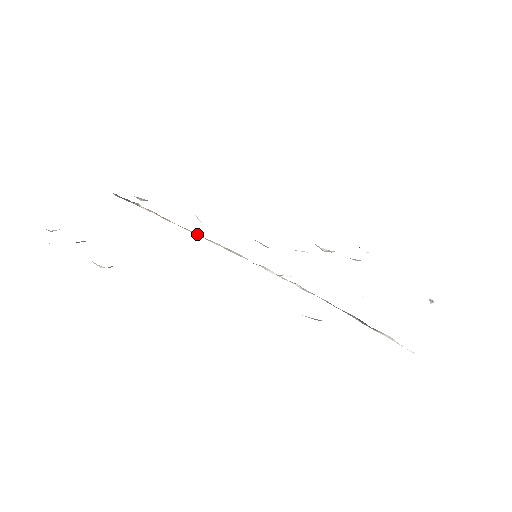
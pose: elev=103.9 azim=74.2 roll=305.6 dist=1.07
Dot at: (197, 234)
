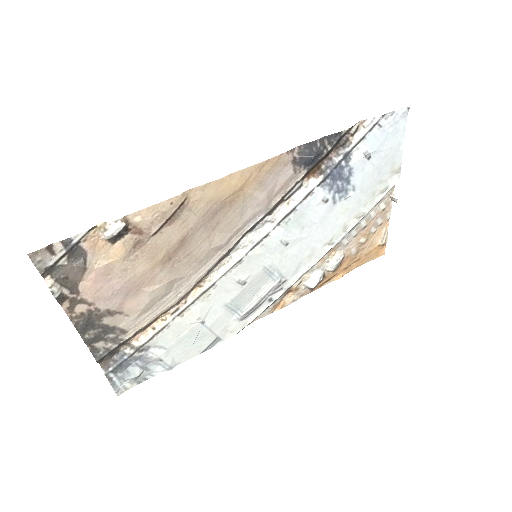
Dot at: (199, 291)
